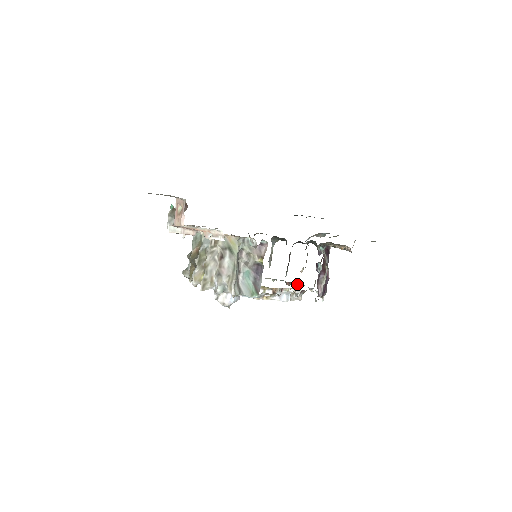
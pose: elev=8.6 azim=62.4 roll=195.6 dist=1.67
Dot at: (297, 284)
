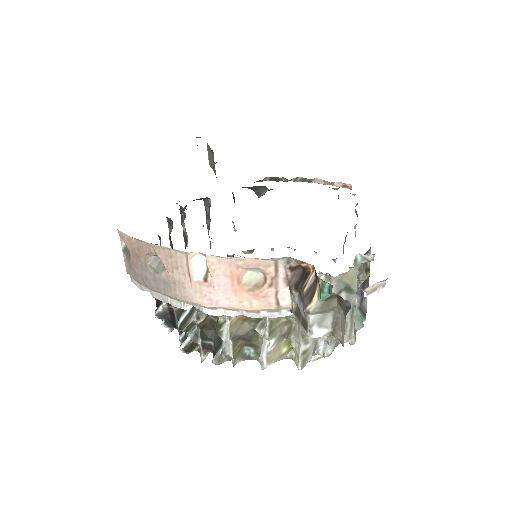
Dot at: (250, 251)
